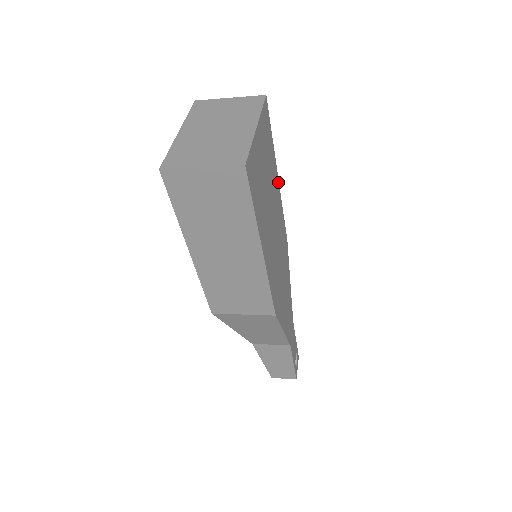
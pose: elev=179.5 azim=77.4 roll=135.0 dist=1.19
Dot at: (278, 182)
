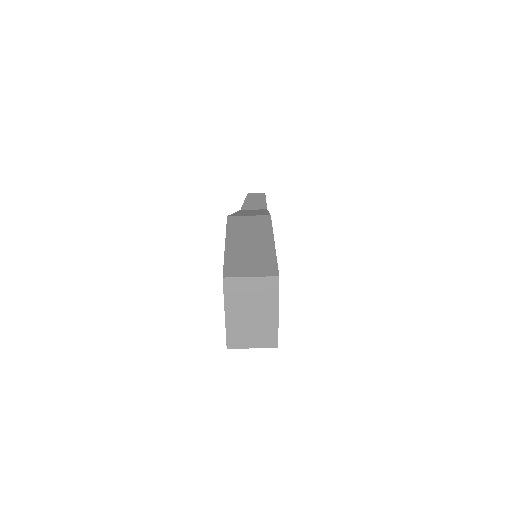
Dot at: (274, 242)
